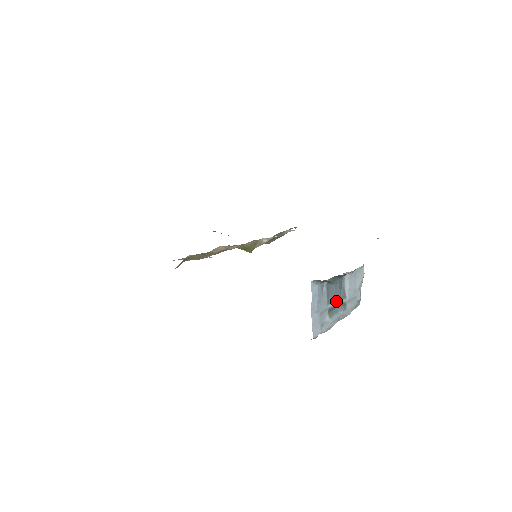
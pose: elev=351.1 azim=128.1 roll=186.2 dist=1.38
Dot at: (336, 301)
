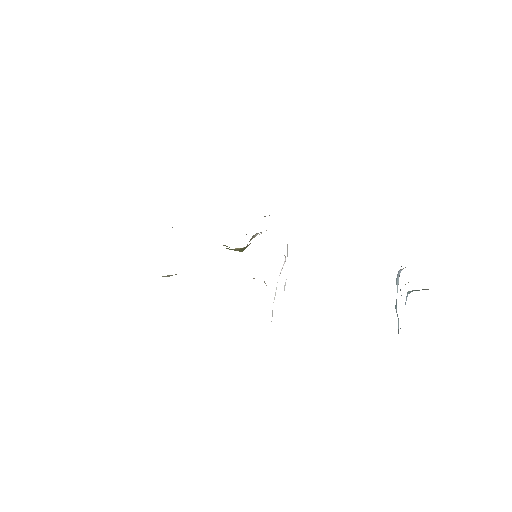
Dot at: occluded
